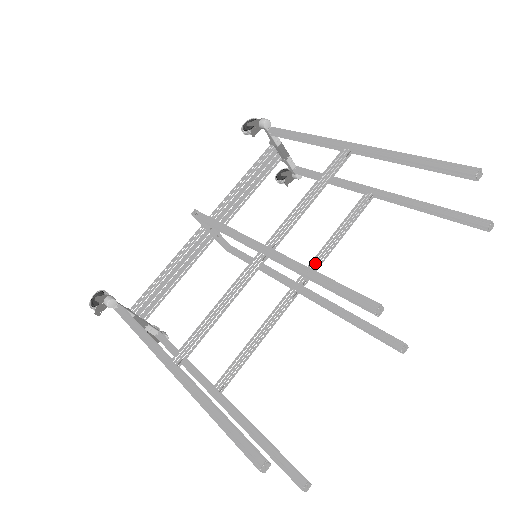
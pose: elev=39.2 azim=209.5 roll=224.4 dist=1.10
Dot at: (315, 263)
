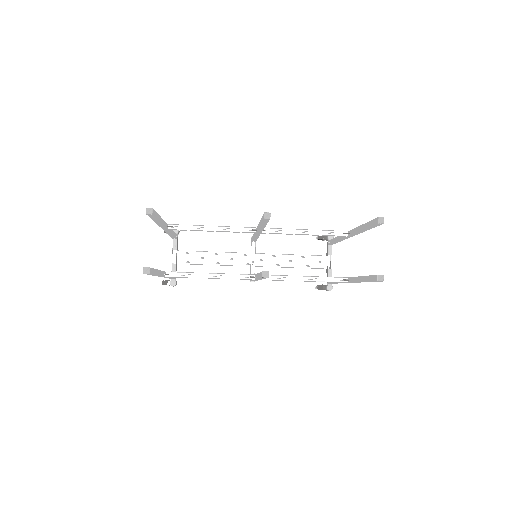
Dot at: (279, 275)
